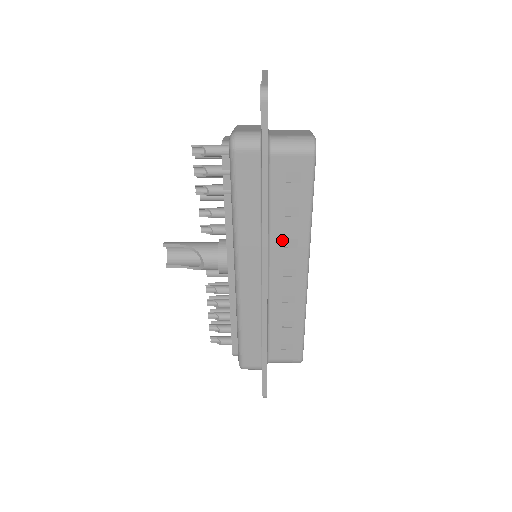
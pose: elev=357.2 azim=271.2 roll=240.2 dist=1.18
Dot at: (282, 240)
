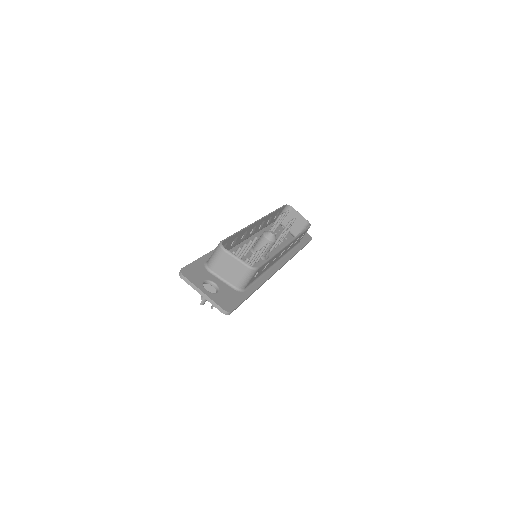
Dot at: occluded
